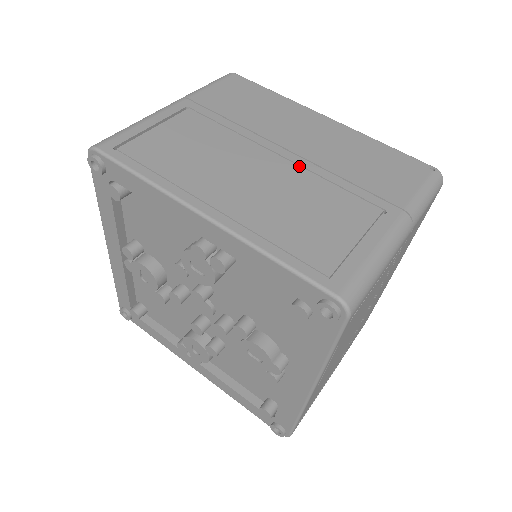
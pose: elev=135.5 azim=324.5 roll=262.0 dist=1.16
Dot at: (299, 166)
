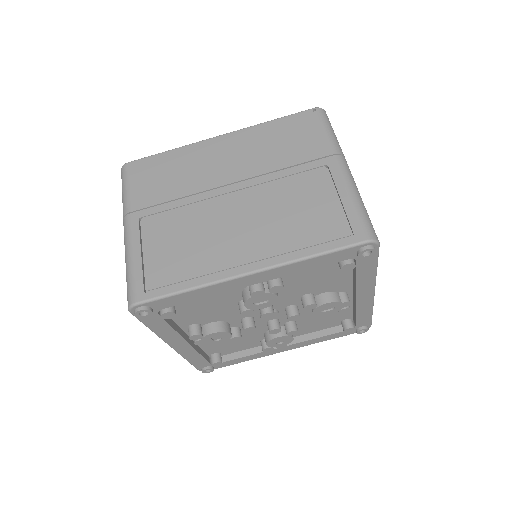
Dot at: (251, 187)
